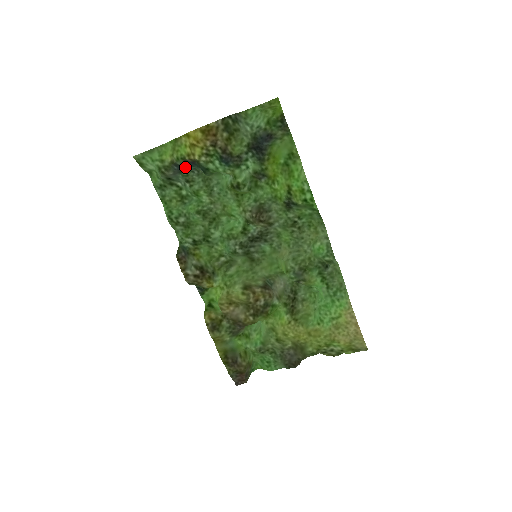
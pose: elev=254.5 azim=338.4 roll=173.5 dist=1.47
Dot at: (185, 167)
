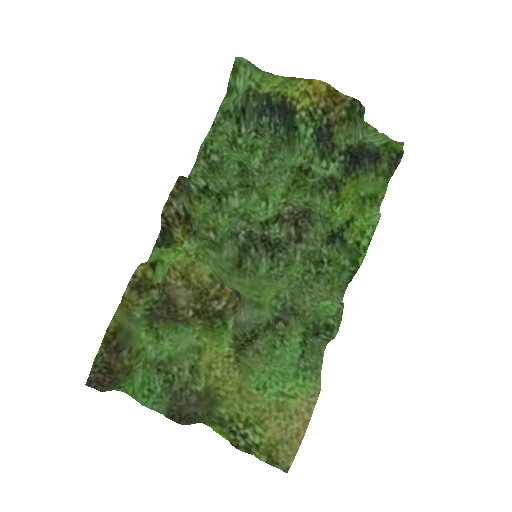
Dot at: (272, 112)
